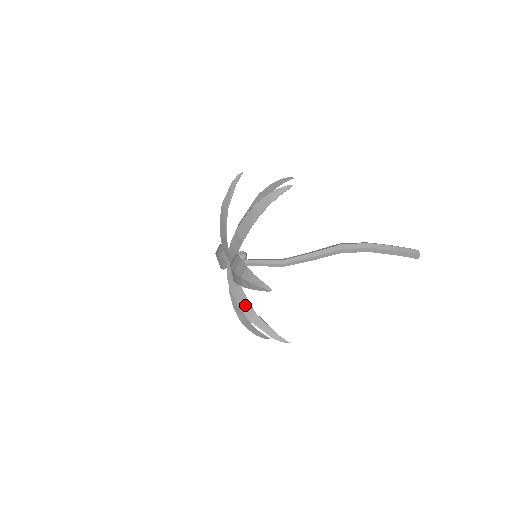
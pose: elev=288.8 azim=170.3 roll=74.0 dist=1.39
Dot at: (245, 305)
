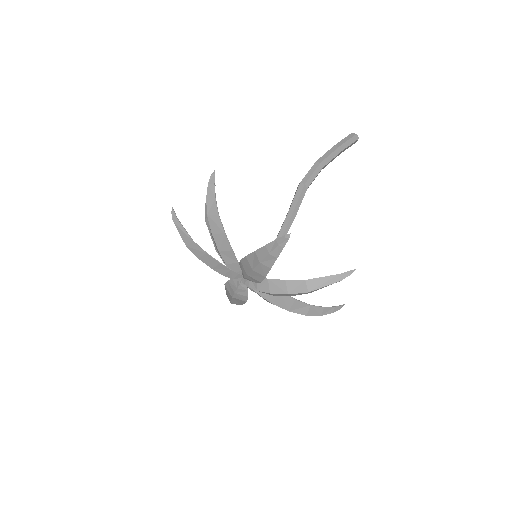
Dot at: (291, 286)
